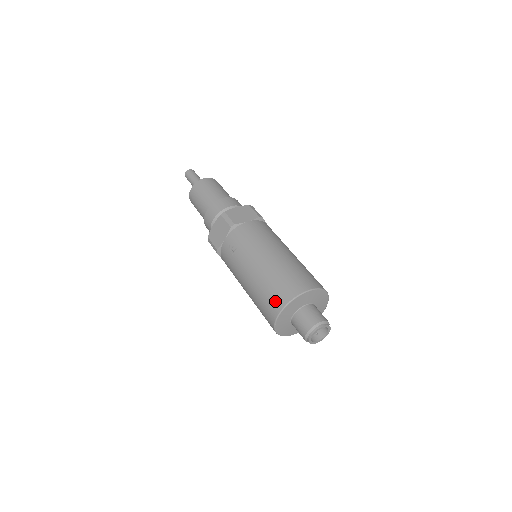
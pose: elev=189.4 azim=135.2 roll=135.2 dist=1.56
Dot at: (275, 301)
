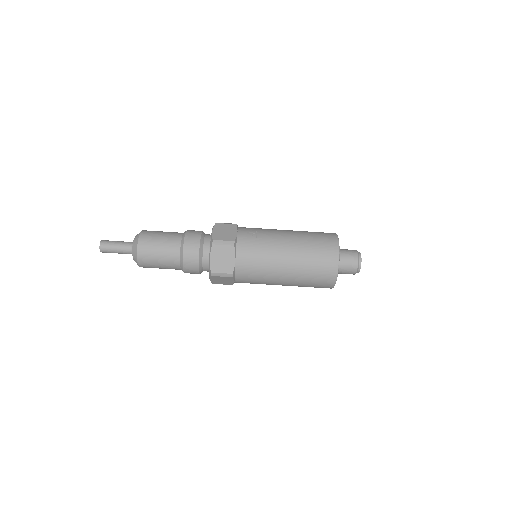
Dot at: (328, 237)
